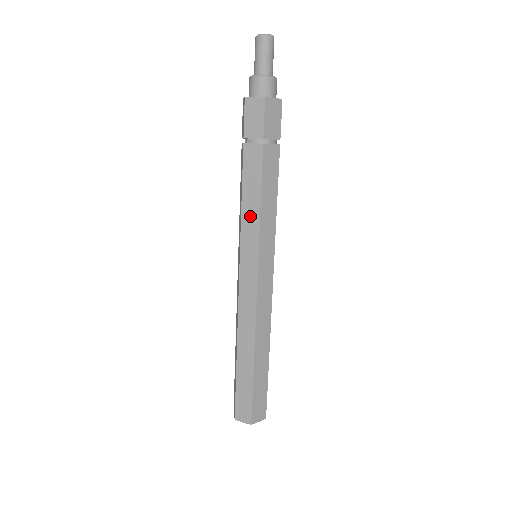
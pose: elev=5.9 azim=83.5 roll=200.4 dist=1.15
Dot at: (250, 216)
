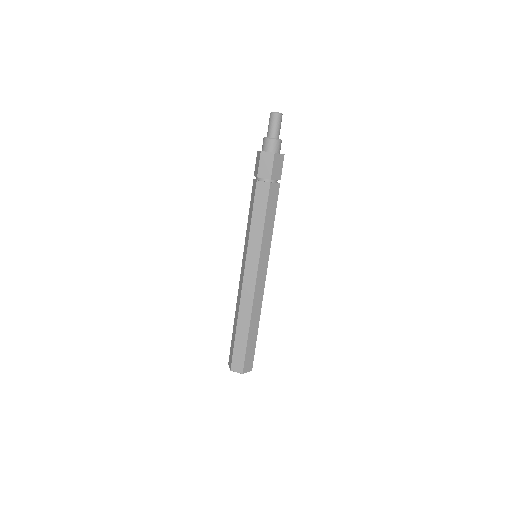
Dot at: (256, 229)
